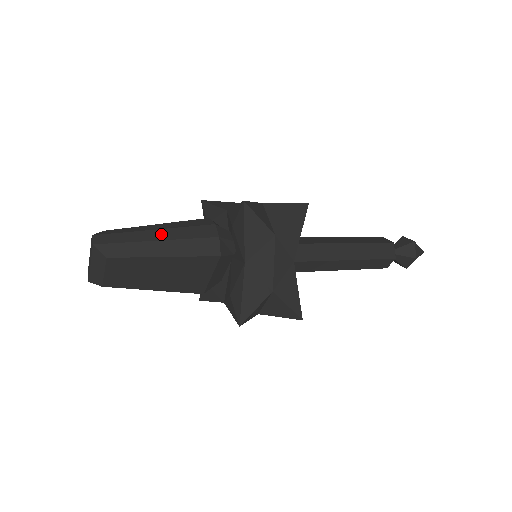
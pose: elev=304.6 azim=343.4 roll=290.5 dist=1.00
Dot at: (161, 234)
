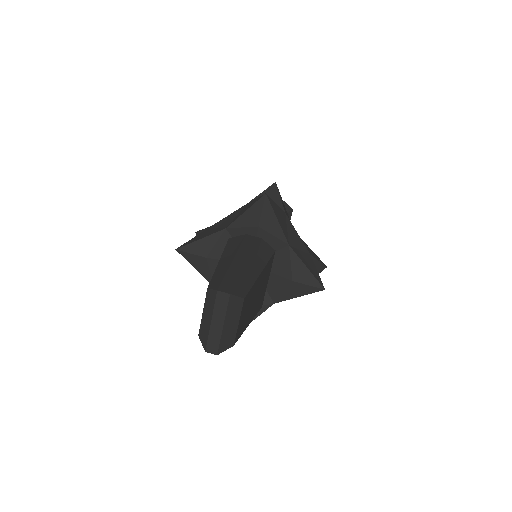
Dot at: (241, 259)
